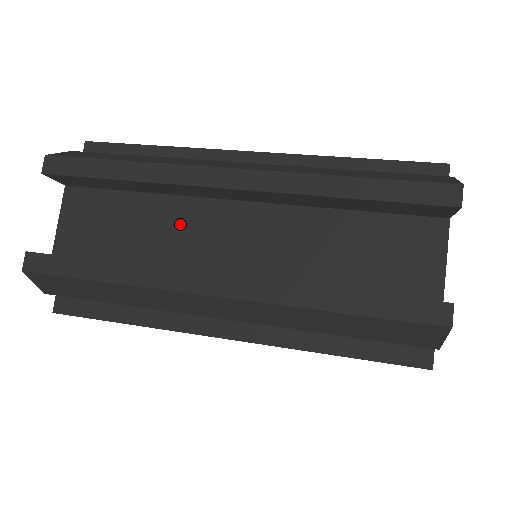
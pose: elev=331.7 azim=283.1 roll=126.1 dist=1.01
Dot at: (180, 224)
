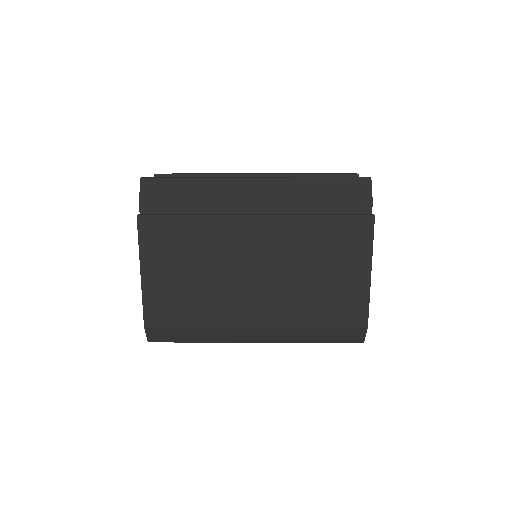
Dot at: occluded
